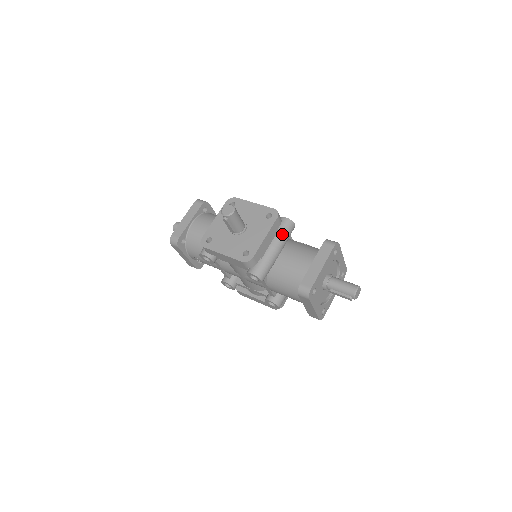
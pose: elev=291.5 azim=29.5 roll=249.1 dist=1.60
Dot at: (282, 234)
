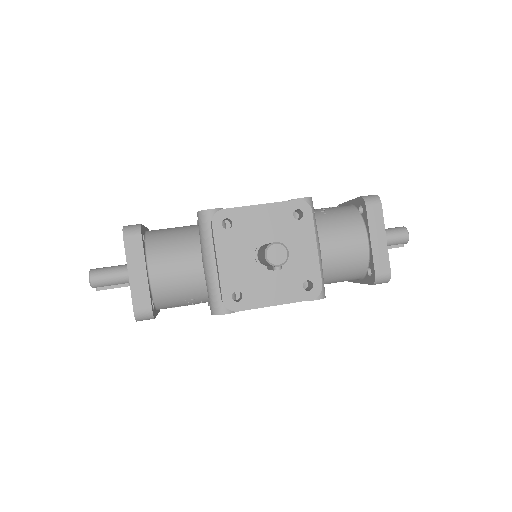
Dot at: (314, 224)
